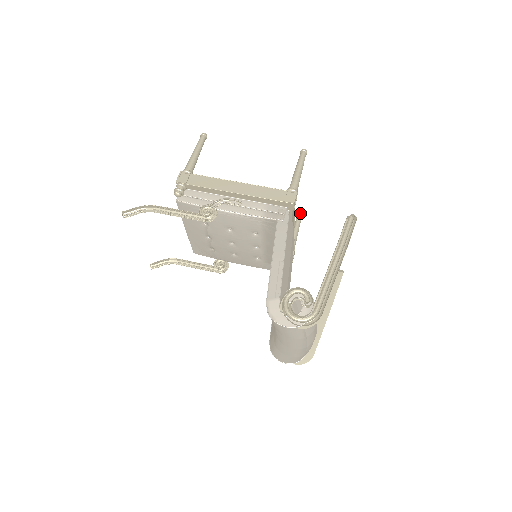
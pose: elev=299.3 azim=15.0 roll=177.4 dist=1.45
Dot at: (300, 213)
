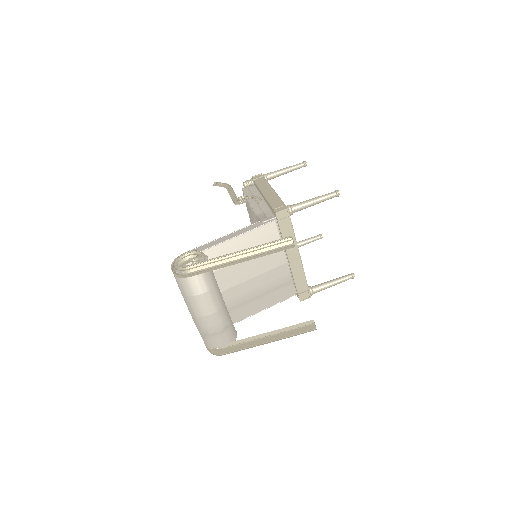
Dot at: (352, 273)
